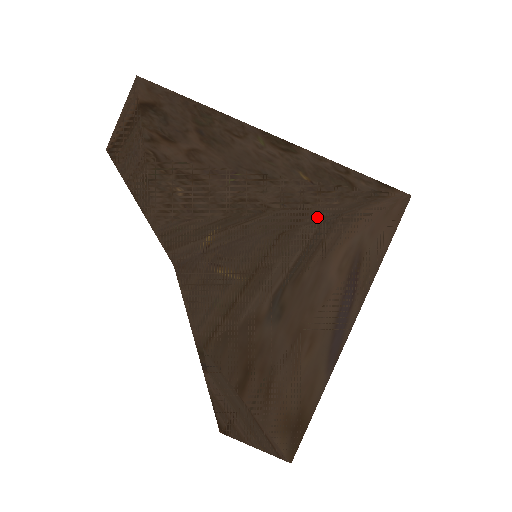
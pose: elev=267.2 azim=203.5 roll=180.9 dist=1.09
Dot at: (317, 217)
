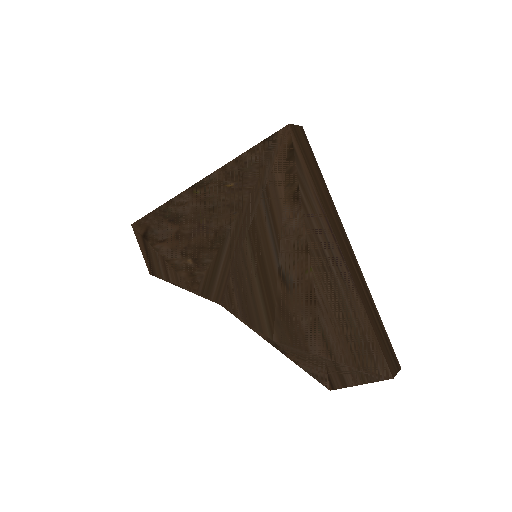
Dot at: (256, 200)
